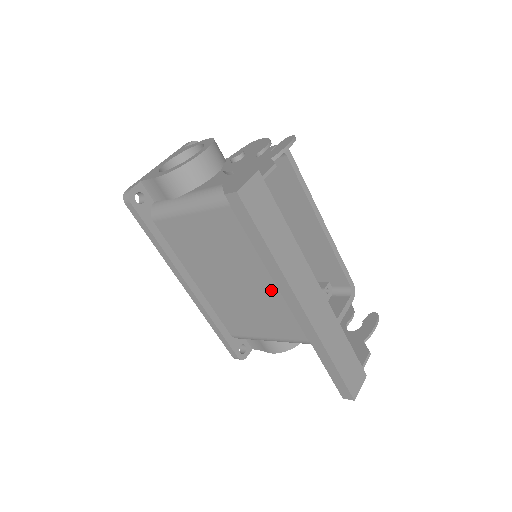
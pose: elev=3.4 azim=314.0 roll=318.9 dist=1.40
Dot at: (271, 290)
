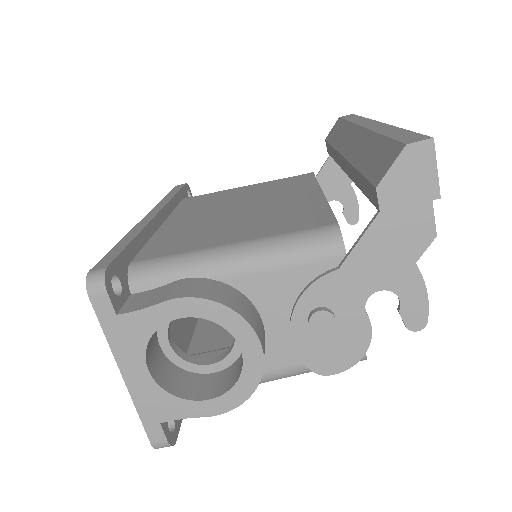
Dot at: (295, 202)
